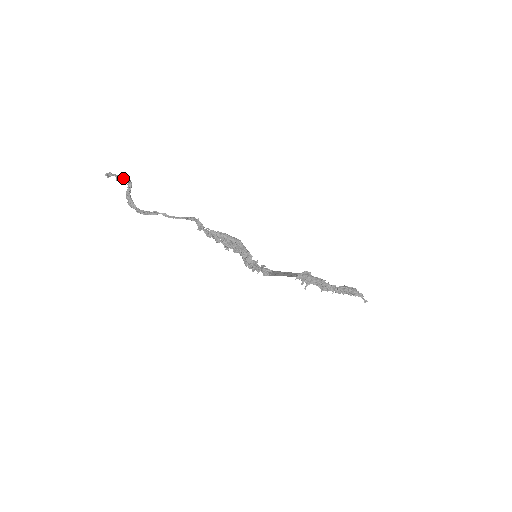
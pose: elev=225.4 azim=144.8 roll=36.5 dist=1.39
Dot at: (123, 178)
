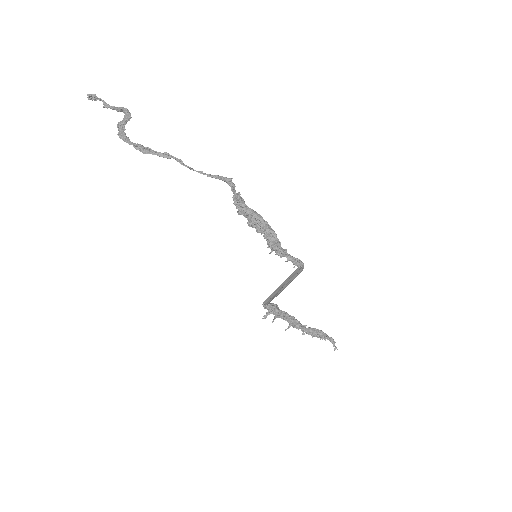
Dot at: (119, 107)
